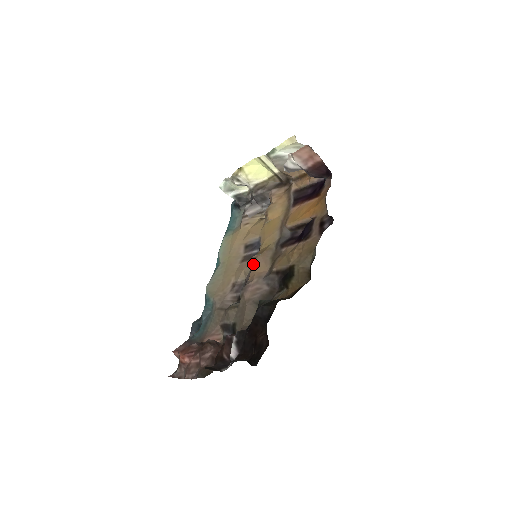
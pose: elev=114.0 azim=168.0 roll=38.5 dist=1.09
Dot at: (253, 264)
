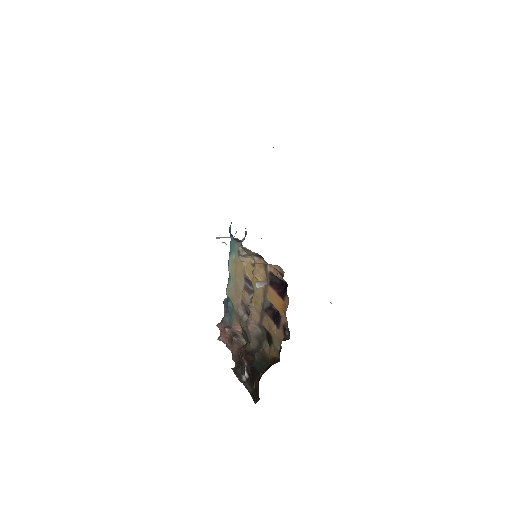
Dot at: (250, 311)
